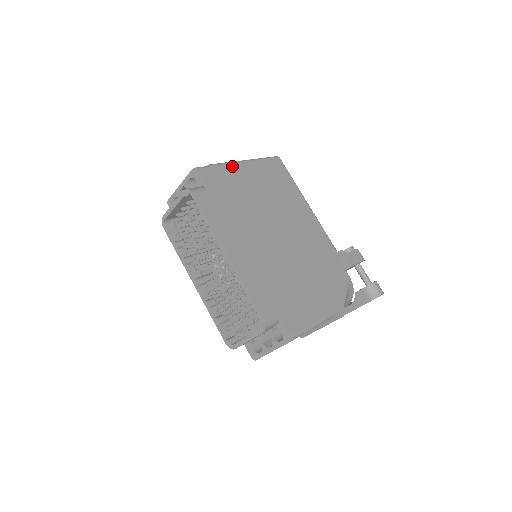
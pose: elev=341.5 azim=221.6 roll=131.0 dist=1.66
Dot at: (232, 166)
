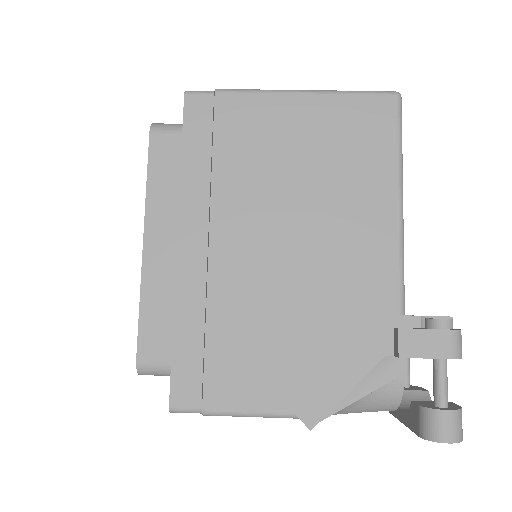
Dot at: (261, 98)
